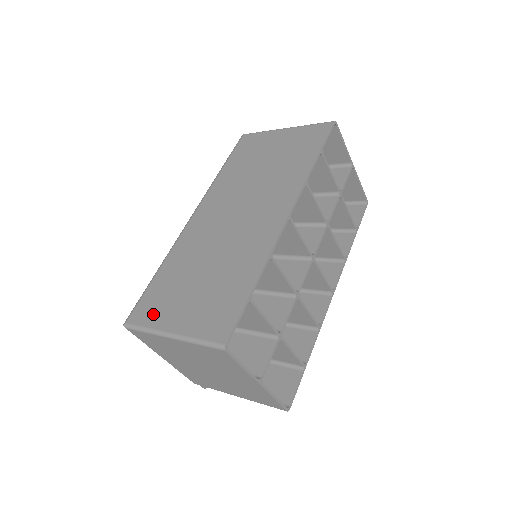
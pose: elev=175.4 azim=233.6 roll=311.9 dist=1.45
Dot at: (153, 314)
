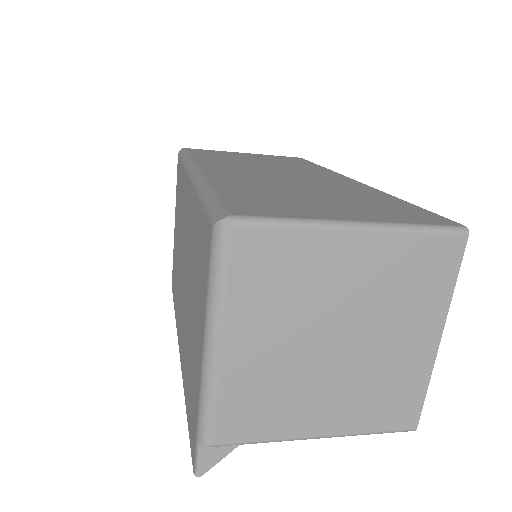
Dot at: (283, 209)
